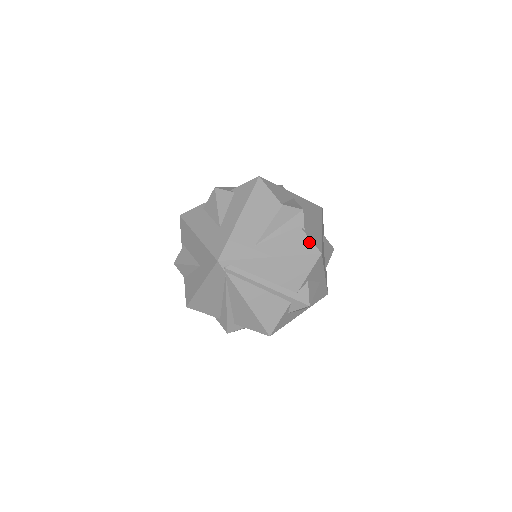
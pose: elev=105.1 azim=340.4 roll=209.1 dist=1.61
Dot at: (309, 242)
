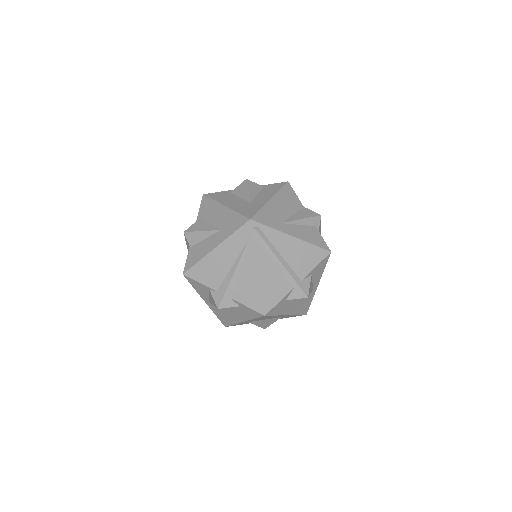
Dot at: (322, 240)
